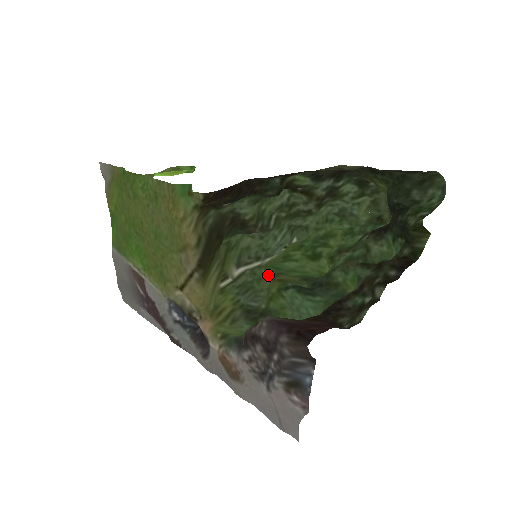
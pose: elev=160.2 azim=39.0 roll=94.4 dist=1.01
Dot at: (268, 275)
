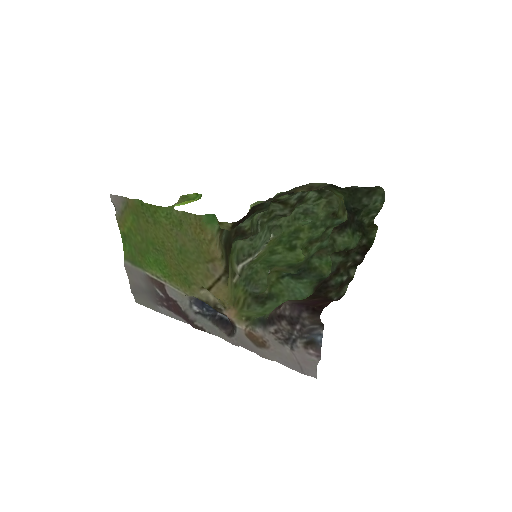
Dot at: (263, 268)
